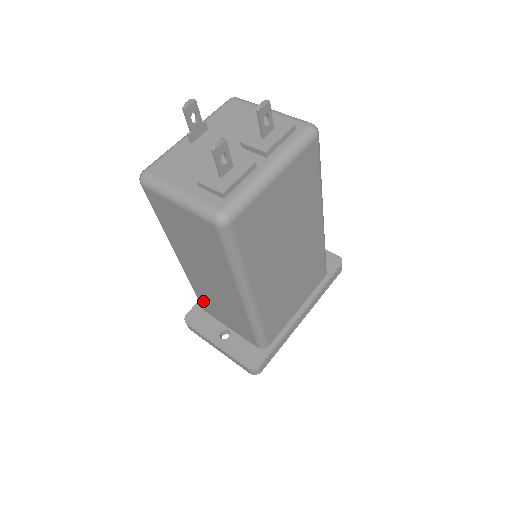
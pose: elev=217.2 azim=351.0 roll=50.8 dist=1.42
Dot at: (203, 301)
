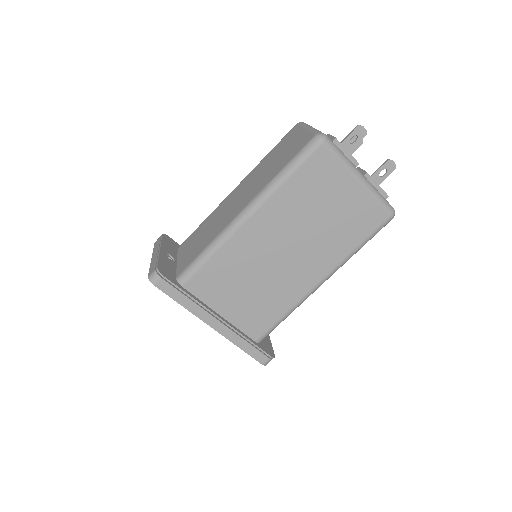
Dot at: (194, 234)
